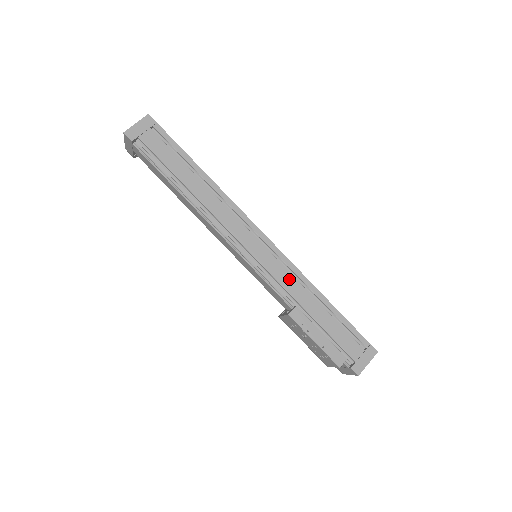
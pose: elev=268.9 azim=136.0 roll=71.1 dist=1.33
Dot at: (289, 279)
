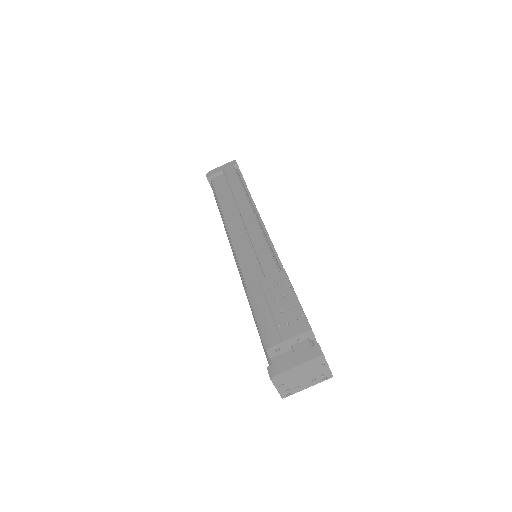
Dot at: occluded
